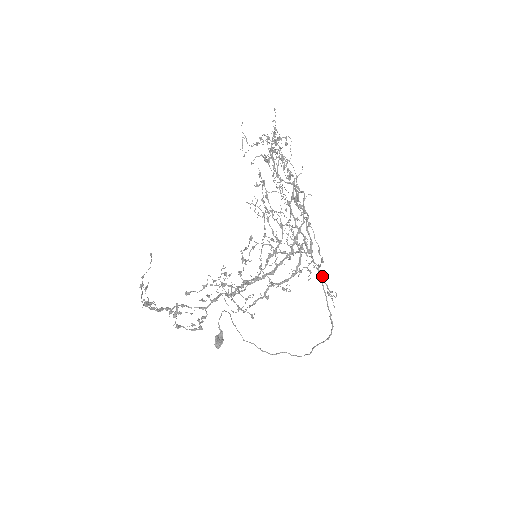
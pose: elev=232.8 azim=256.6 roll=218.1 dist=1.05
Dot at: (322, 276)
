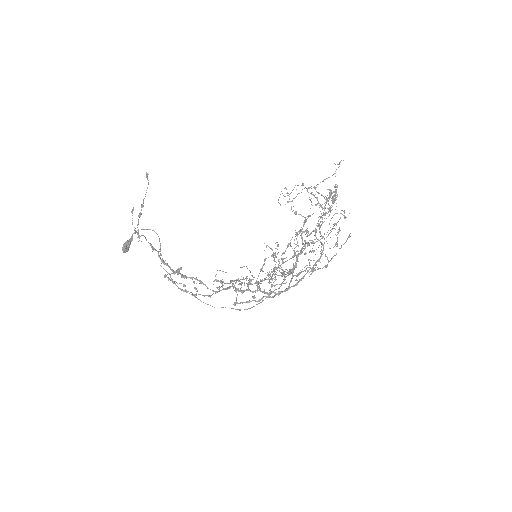
Dot at: occluded
